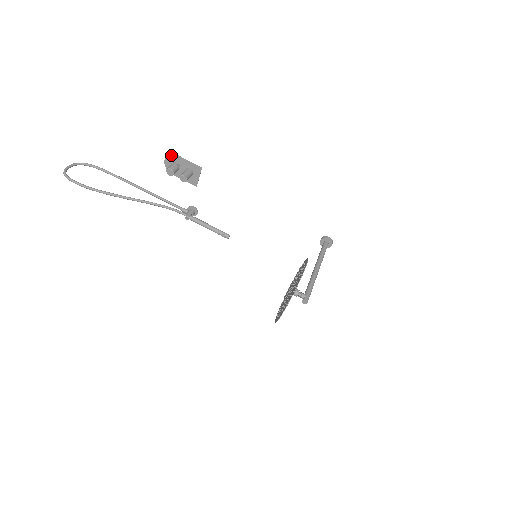
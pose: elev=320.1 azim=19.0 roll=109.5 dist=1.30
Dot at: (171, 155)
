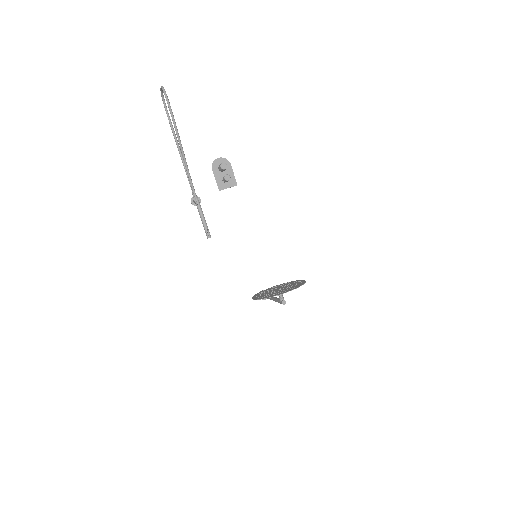
Dot at: (227, 160)
